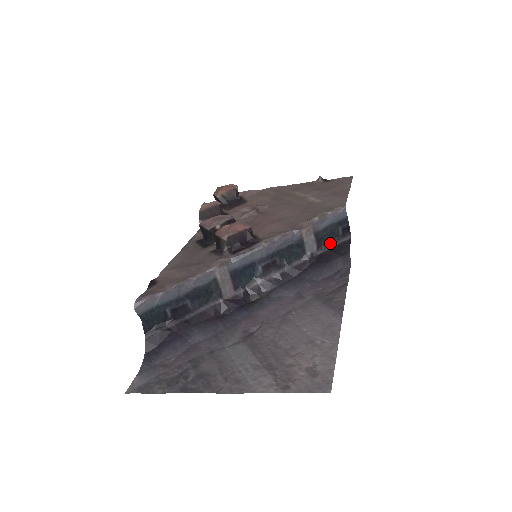
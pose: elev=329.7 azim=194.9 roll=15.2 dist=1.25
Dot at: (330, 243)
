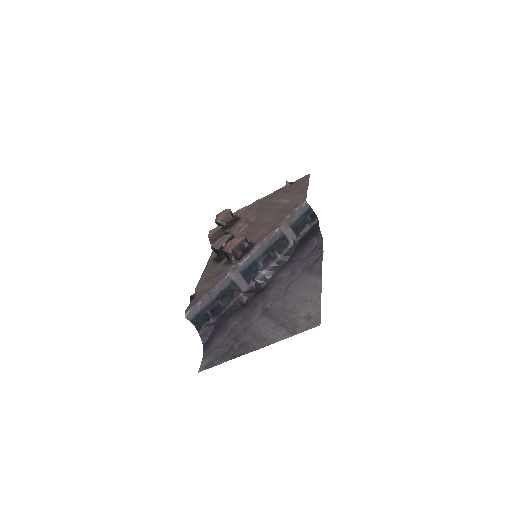
Dot at: (305, 229)
